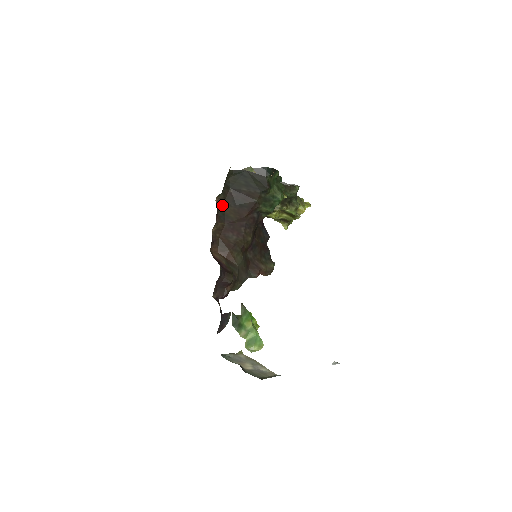
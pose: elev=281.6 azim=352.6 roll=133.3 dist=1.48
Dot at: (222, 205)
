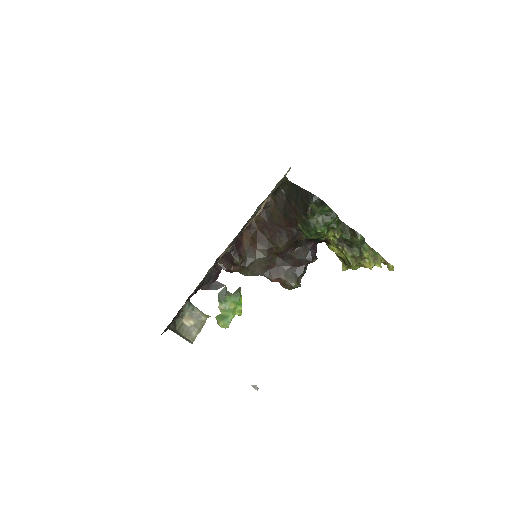
Dot at: (272, 205)
